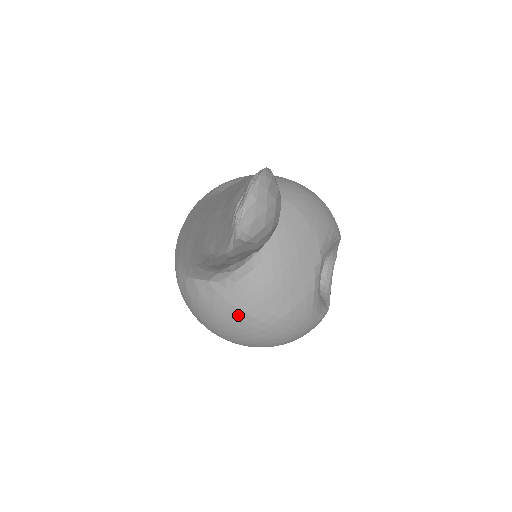
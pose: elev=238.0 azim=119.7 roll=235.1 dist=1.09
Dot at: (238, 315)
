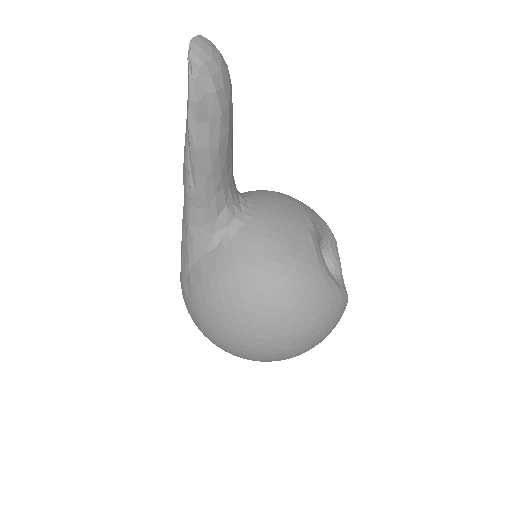
Dot at: (241, 272)
